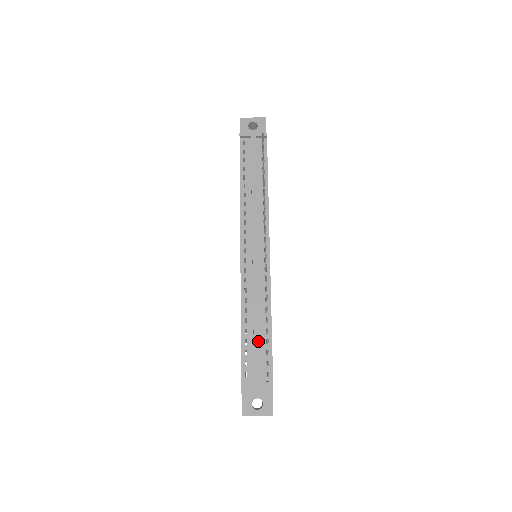
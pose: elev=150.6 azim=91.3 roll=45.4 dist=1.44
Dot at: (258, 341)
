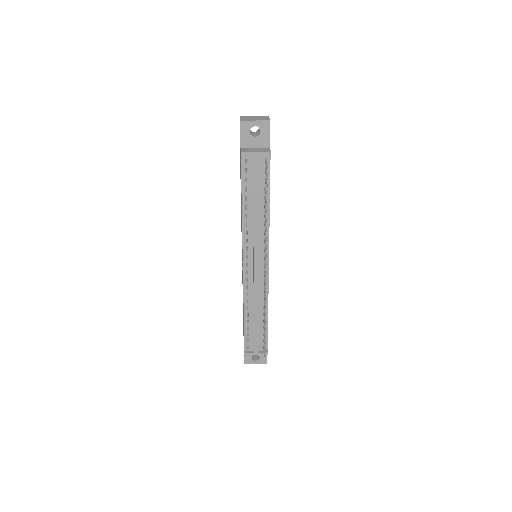
Dot at: (257, 330)
